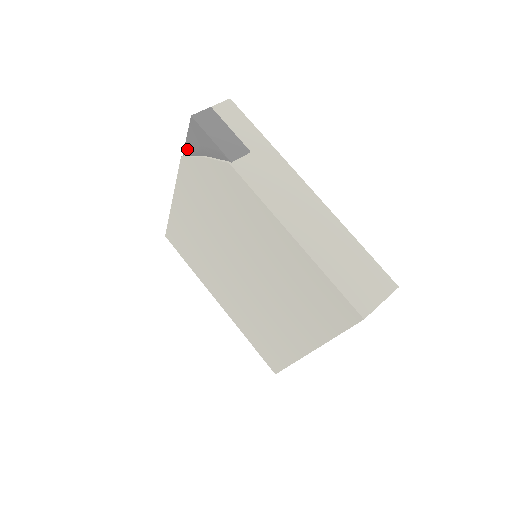
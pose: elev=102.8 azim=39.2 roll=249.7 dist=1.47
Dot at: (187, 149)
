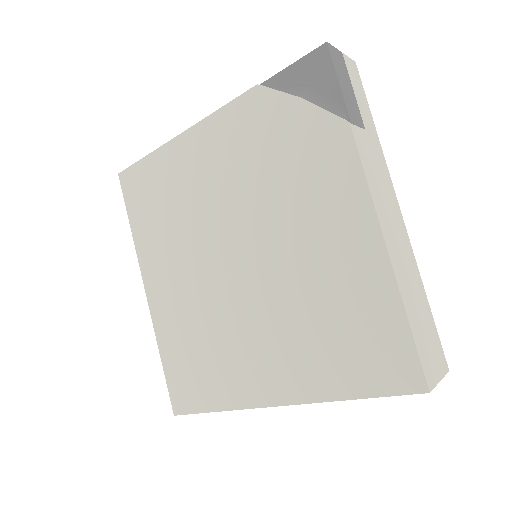
Dot at: (277, 79)
